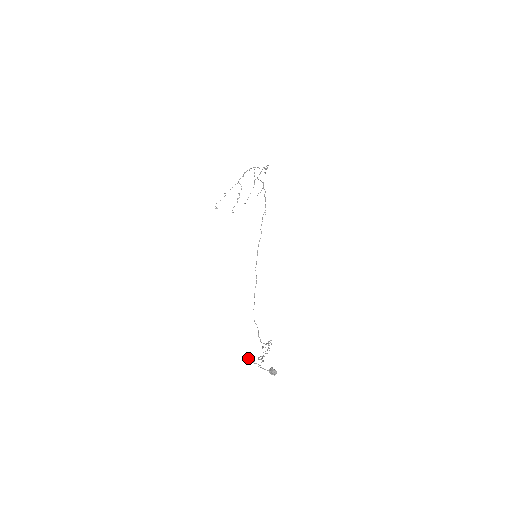
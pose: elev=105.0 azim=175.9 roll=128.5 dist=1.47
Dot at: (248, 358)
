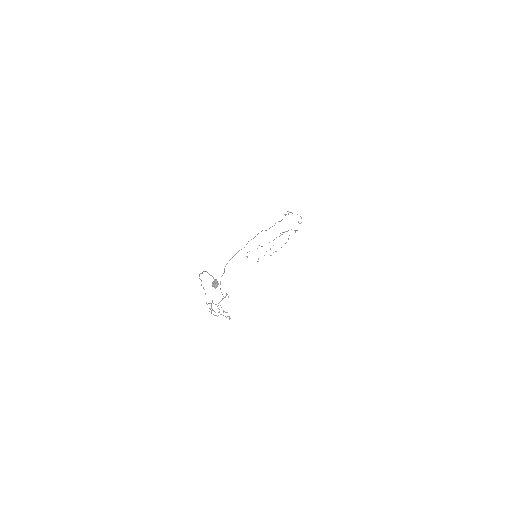
Dot at: occluded
